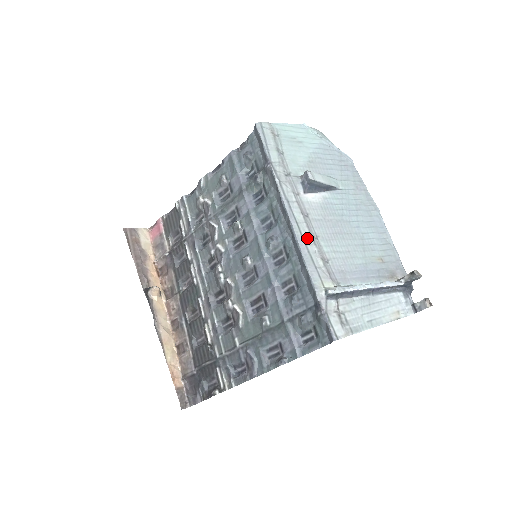
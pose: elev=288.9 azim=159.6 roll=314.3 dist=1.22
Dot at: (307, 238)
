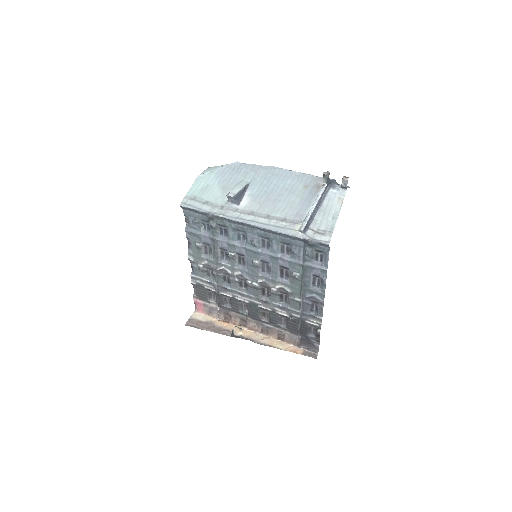
Dot at: (265, 221)
